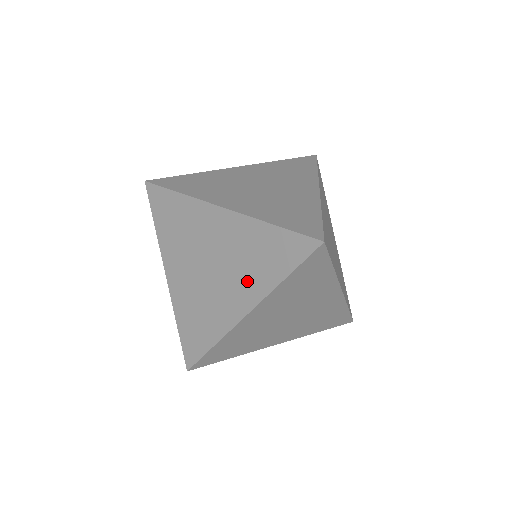
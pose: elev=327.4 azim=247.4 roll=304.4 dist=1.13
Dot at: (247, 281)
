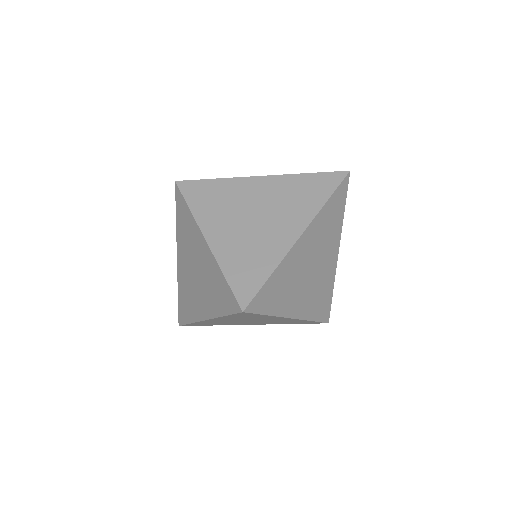
Dot at: (296, 212)
